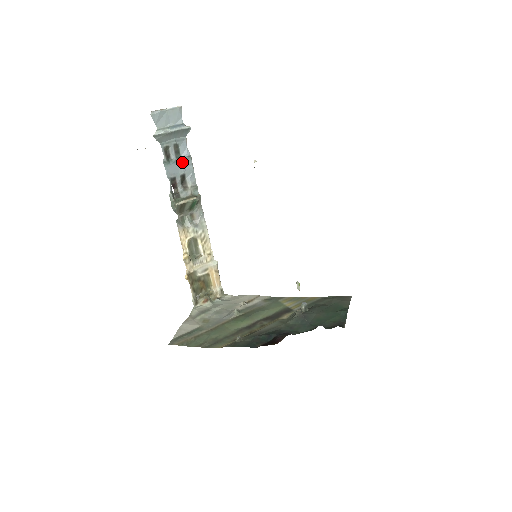
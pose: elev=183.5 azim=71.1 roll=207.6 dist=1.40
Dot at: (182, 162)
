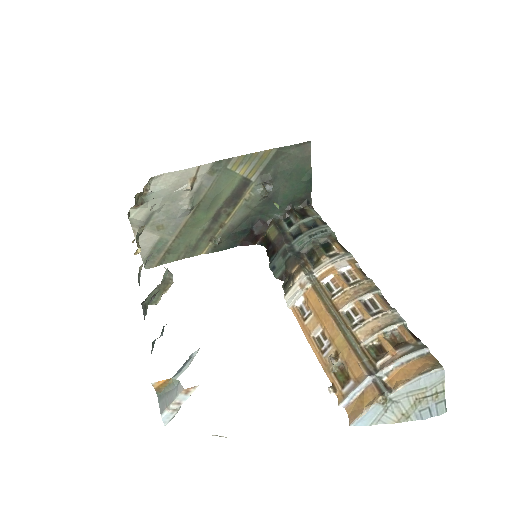
Dot at: occluded
